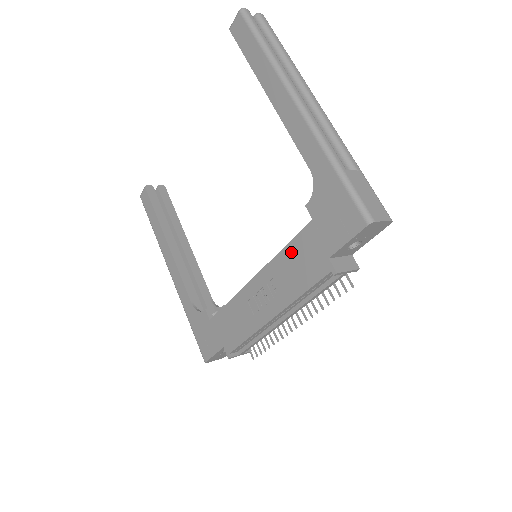
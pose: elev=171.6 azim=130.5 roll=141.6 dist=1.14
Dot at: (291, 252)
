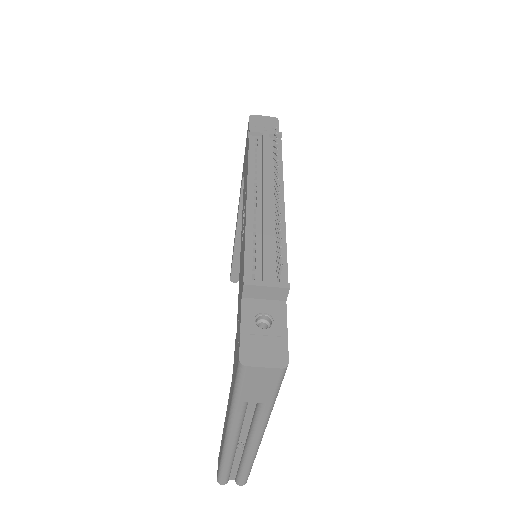
Dot at: occluded
